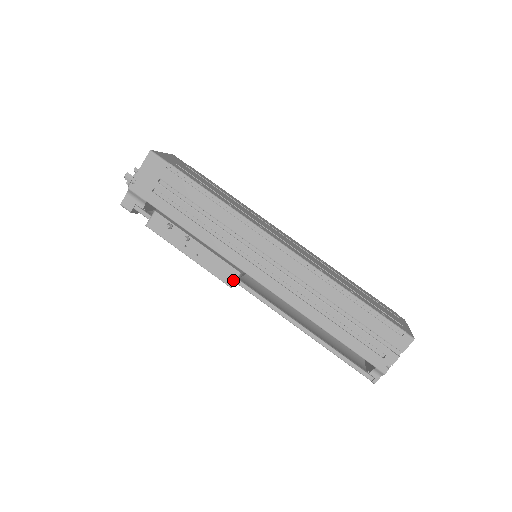
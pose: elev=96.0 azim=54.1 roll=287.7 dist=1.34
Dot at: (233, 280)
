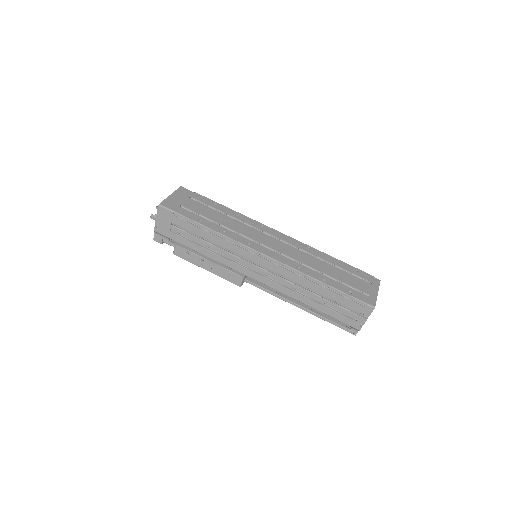
Dot at: (240, 282)
